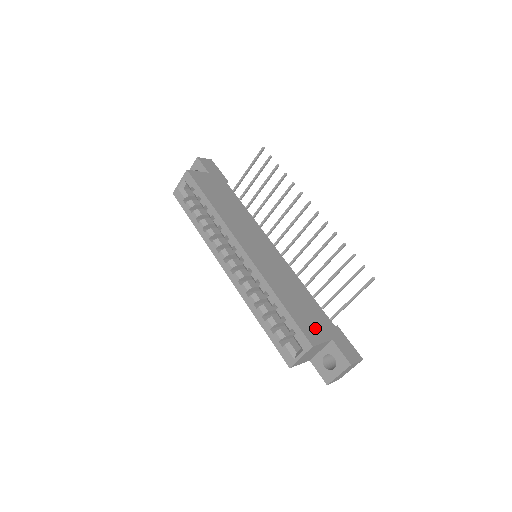
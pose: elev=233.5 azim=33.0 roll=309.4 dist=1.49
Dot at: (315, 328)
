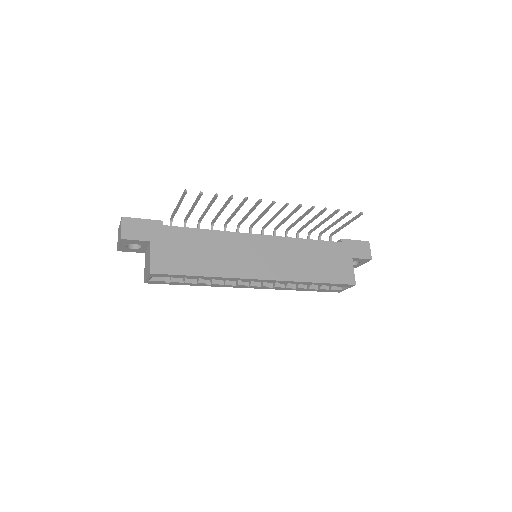
Dot at: (342, 267)
